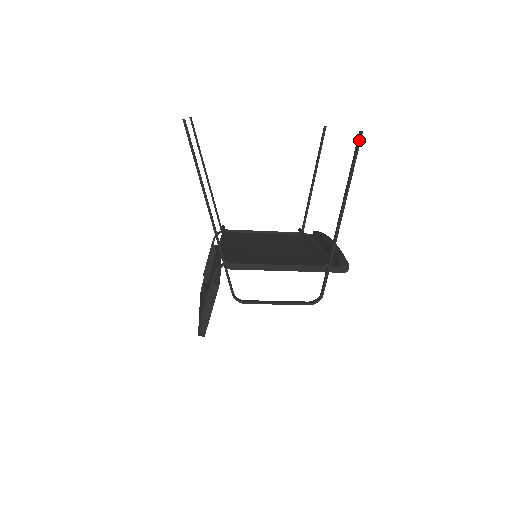
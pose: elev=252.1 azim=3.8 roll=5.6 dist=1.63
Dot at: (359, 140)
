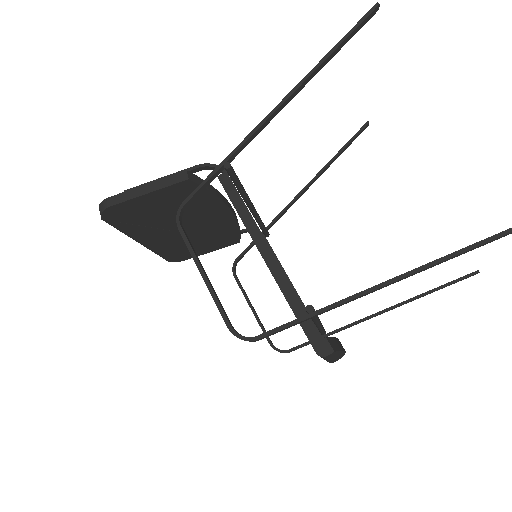
Dot at: out of frame
